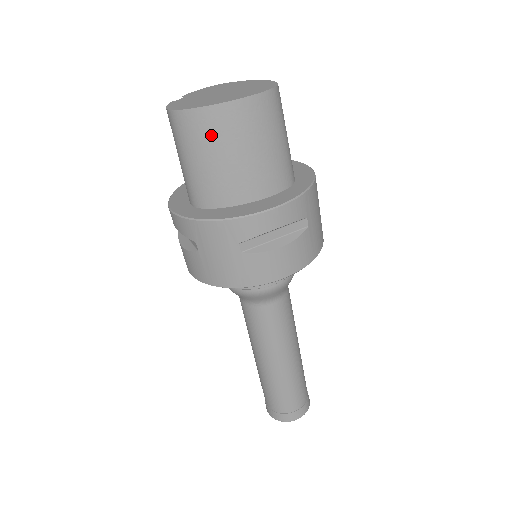
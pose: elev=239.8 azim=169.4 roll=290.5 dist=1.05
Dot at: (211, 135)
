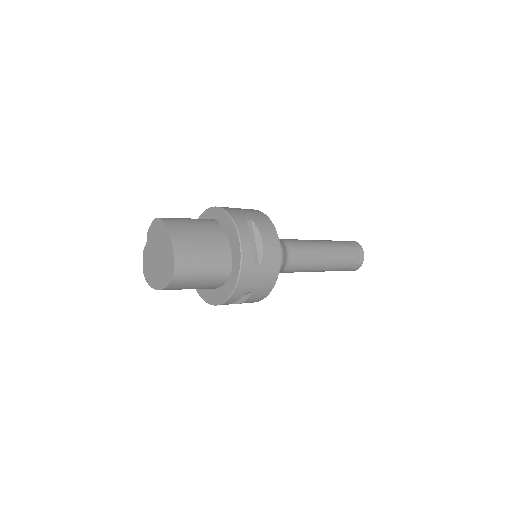
Dot at: occluded
